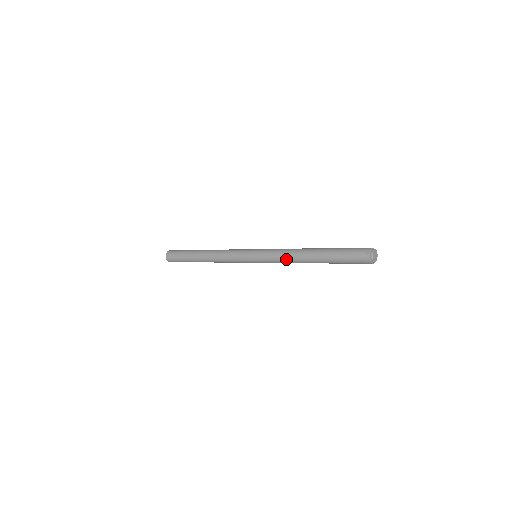
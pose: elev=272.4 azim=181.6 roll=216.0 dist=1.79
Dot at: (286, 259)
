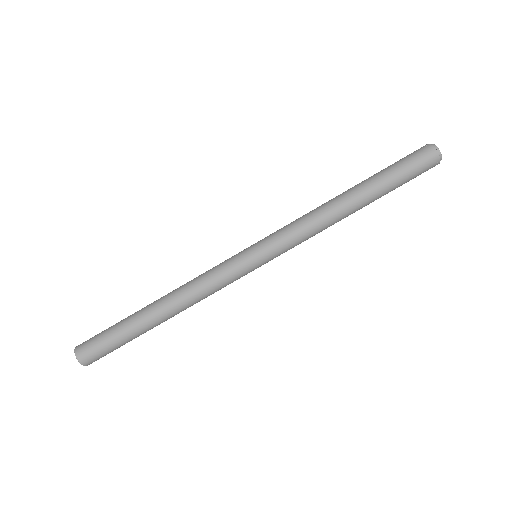
Dot at: (311, 219)
